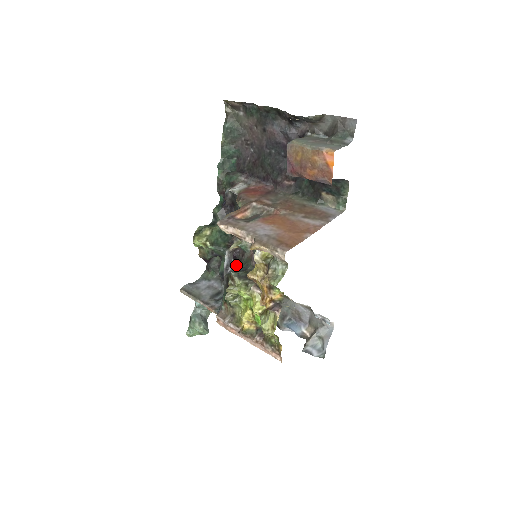
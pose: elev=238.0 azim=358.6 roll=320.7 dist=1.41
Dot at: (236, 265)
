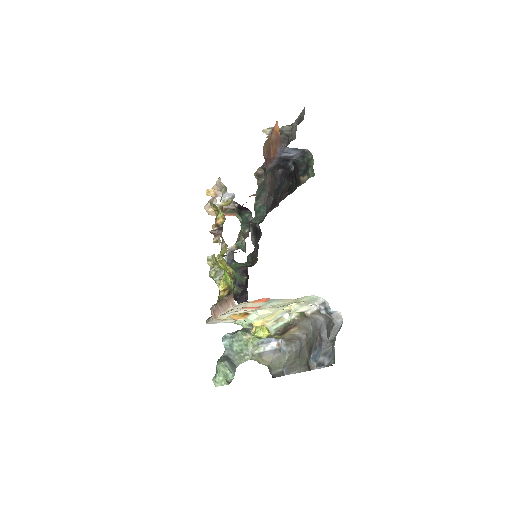
Dot at: occluded
